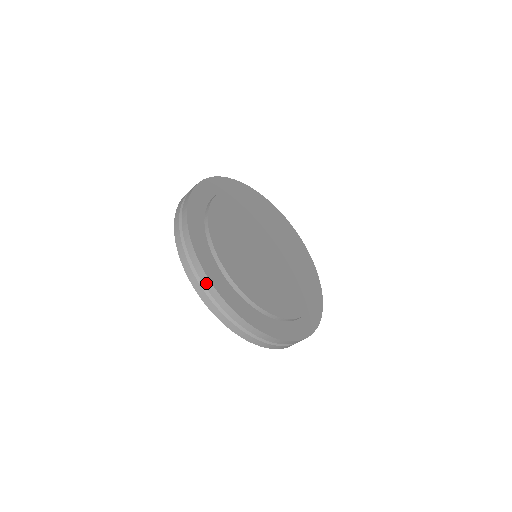
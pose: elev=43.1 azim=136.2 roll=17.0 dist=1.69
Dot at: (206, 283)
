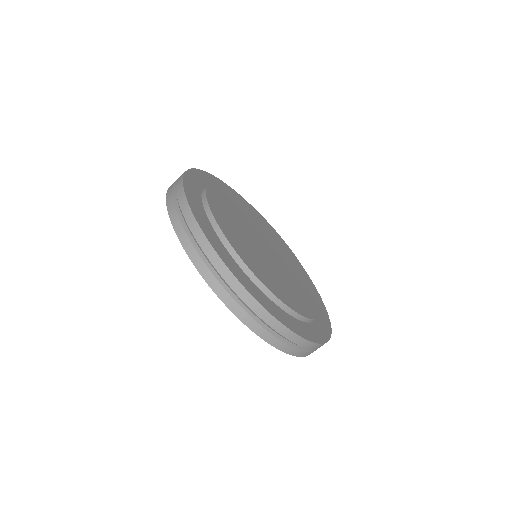
Dot at: (179, 183)
